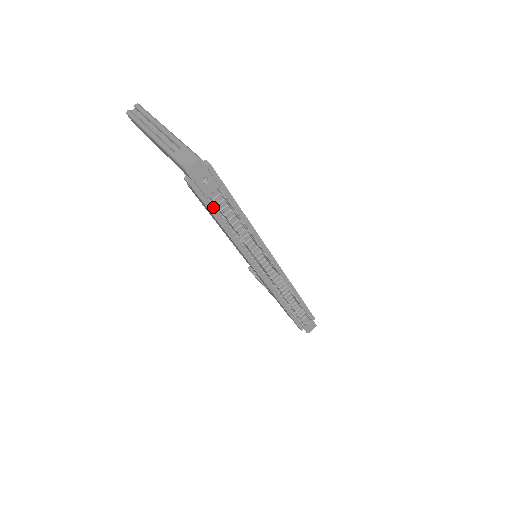
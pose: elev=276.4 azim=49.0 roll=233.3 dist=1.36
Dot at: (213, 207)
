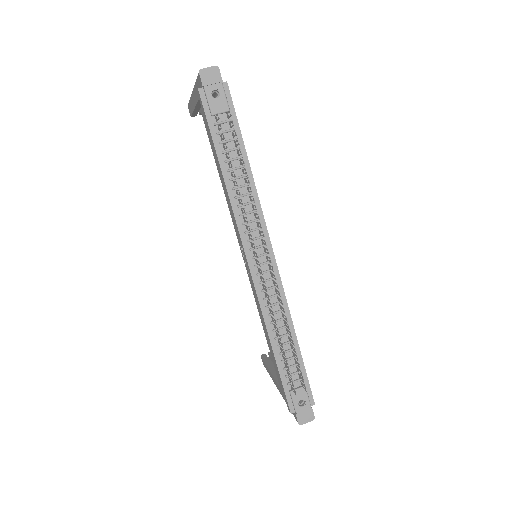
Dot at: (216, 133)
